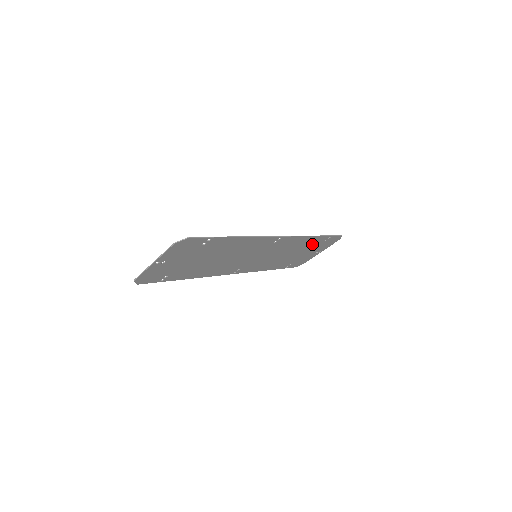
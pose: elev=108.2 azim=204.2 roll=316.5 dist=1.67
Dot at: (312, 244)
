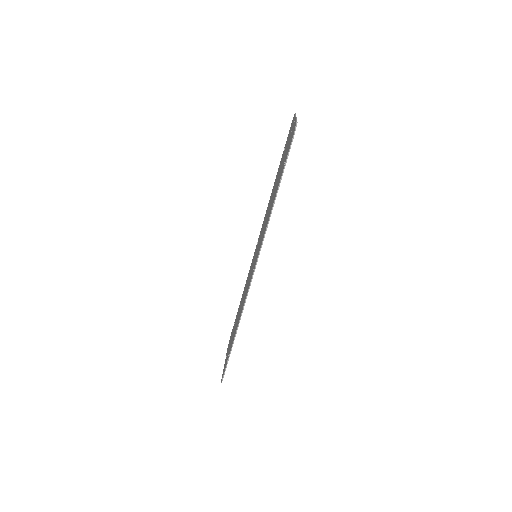
Dot at: occluded
